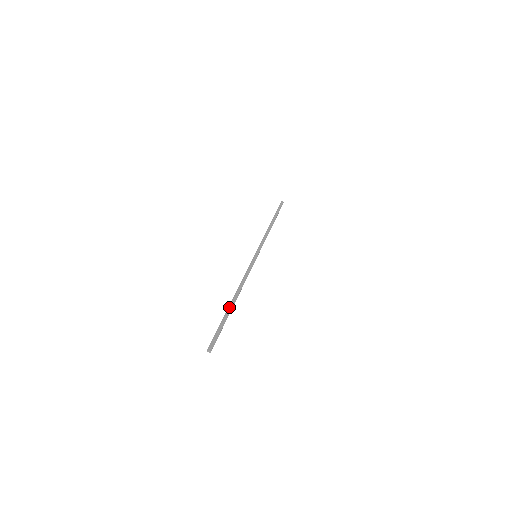
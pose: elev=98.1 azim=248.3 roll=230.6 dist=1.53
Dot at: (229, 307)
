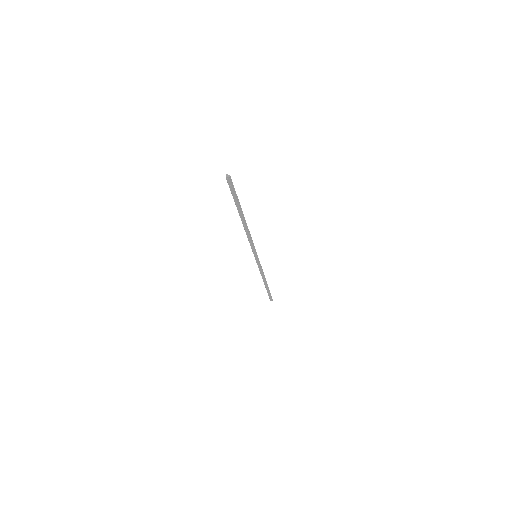
Dot at: (240, 210)
